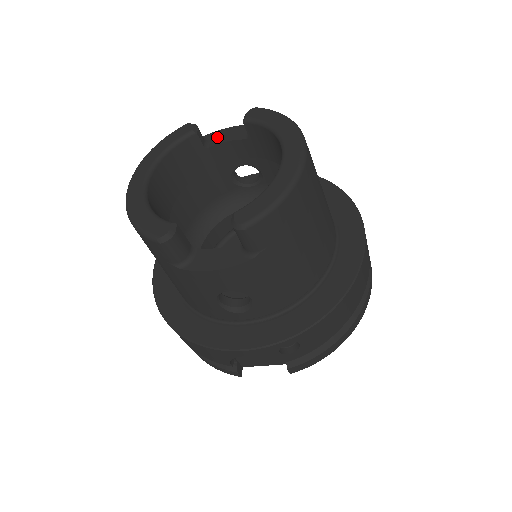
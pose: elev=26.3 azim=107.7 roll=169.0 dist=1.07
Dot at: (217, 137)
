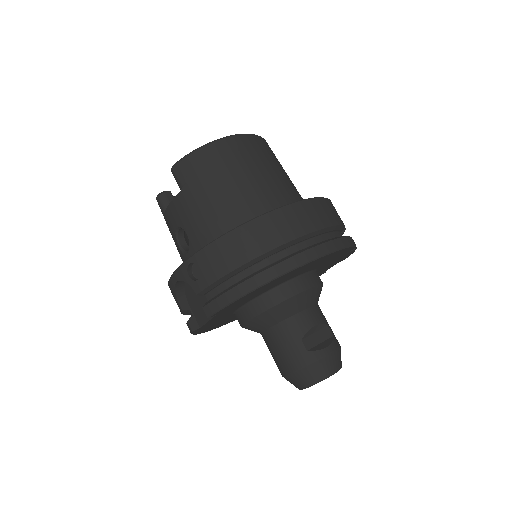
Dot at: occluded
